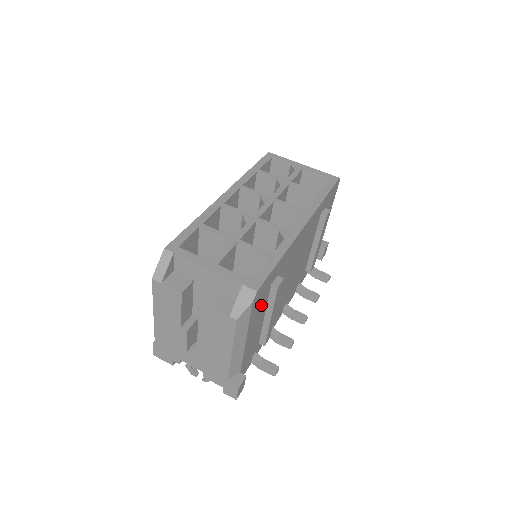
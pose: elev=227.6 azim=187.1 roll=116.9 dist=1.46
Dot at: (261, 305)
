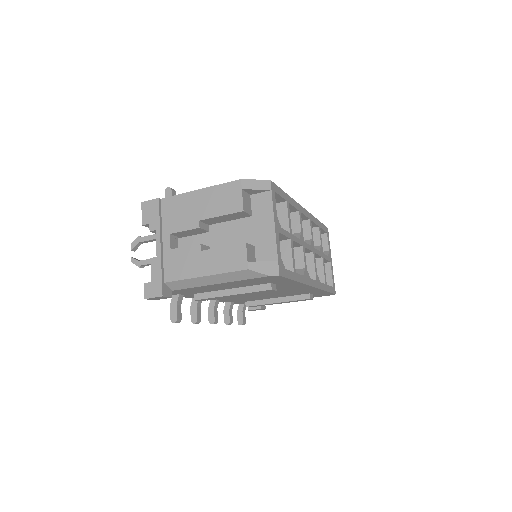
Dot at: (252, 282)
